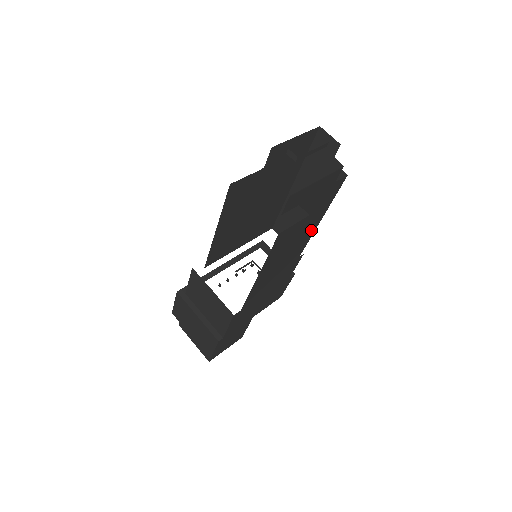
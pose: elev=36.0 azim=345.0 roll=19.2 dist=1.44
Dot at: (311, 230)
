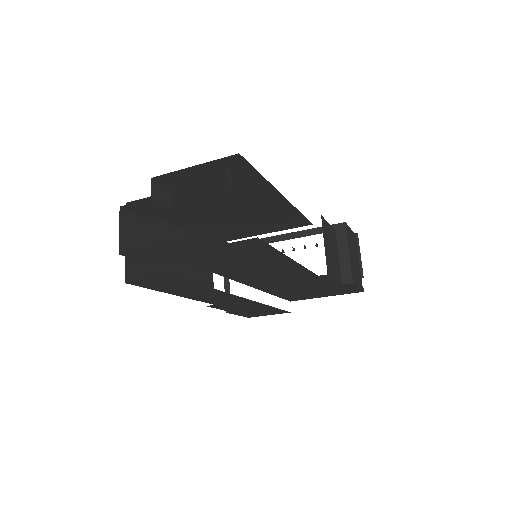
Dot at: (286, 264)
